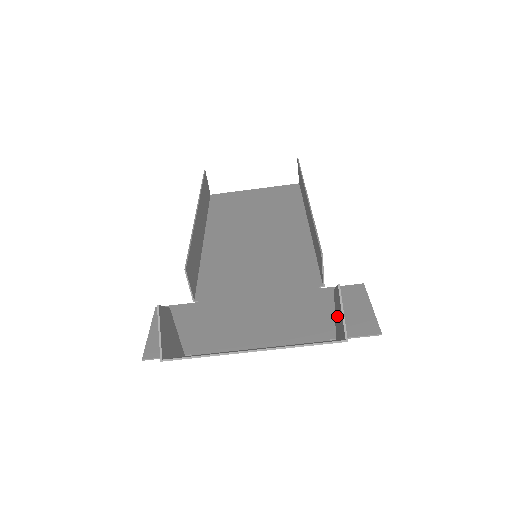
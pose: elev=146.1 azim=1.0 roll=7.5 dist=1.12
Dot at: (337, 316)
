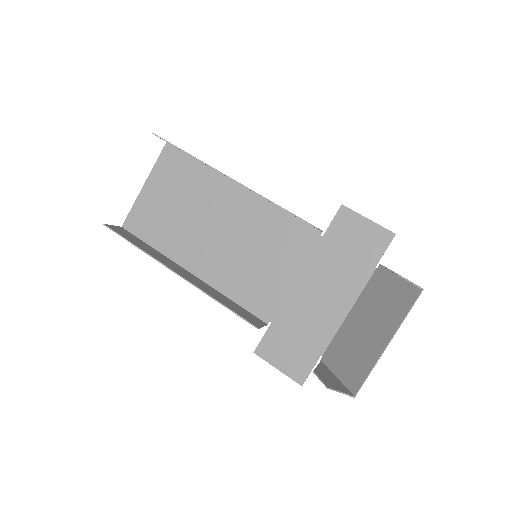
Dot at: occluded
